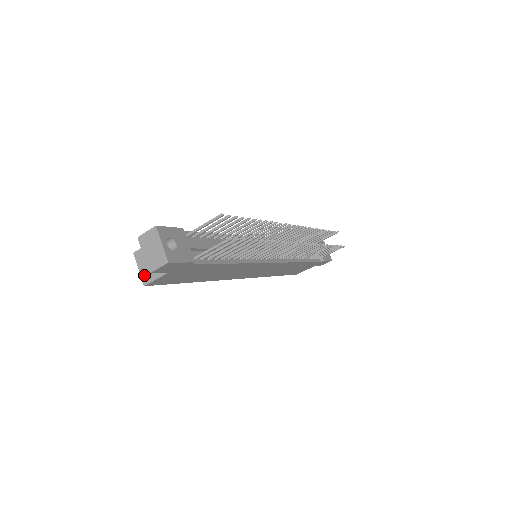
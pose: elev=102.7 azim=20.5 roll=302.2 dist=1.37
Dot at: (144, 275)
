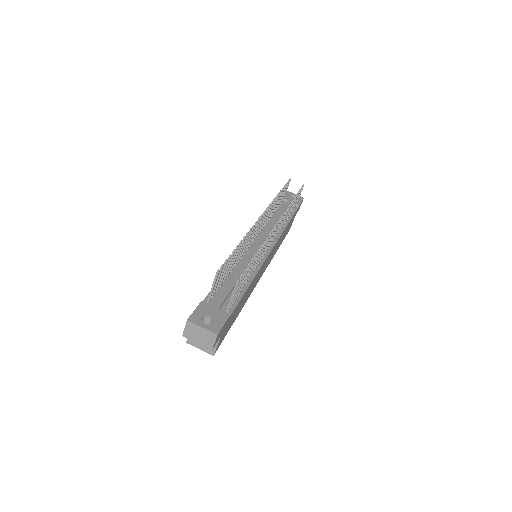
Dot at: (207, 350)
